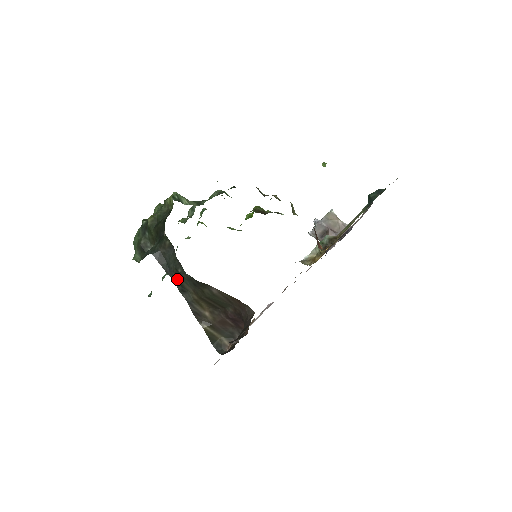
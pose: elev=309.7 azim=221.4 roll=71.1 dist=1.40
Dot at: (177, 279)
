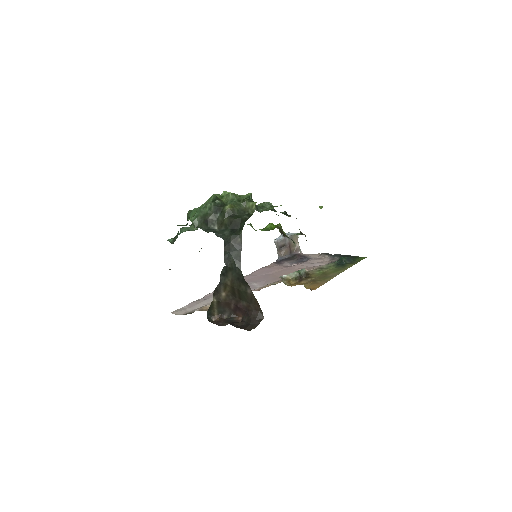
Dot at: (229, 267)
